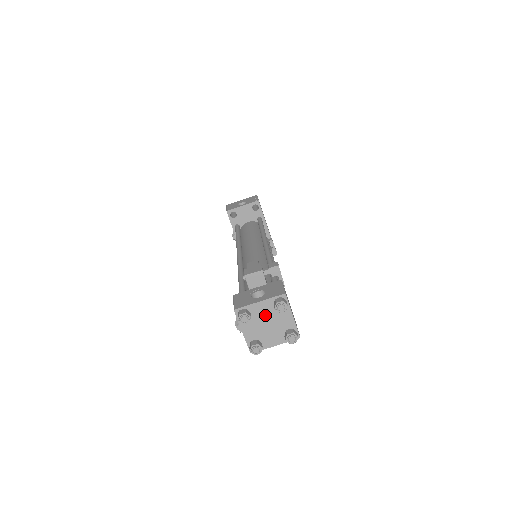
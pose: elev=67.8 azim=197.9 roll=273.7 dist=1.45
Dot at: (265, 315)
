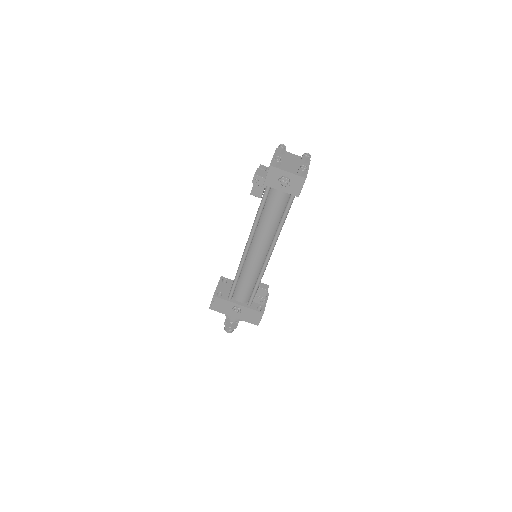
Dot at: (284, 160)
